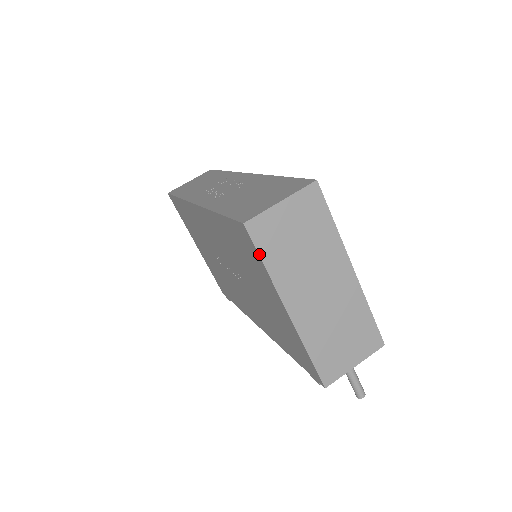
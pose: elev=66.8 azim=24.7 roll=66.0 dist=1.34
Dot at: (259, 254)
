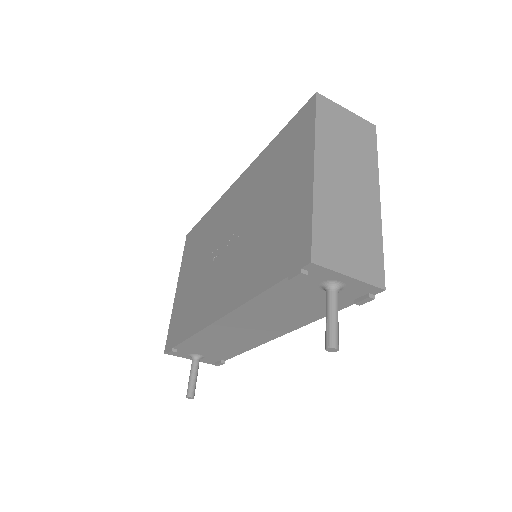
Dot at: (316, 115)
